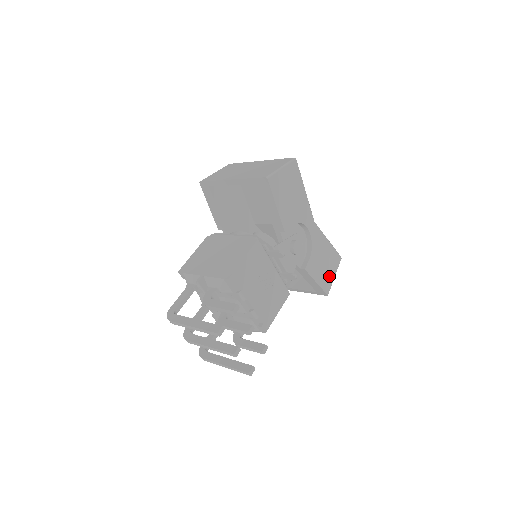
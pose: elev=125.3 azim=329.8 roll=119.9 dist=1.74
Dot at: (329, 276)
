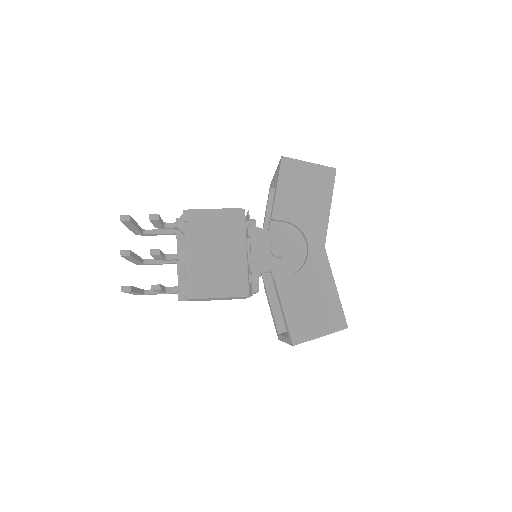
Dot at: (310, 326)
